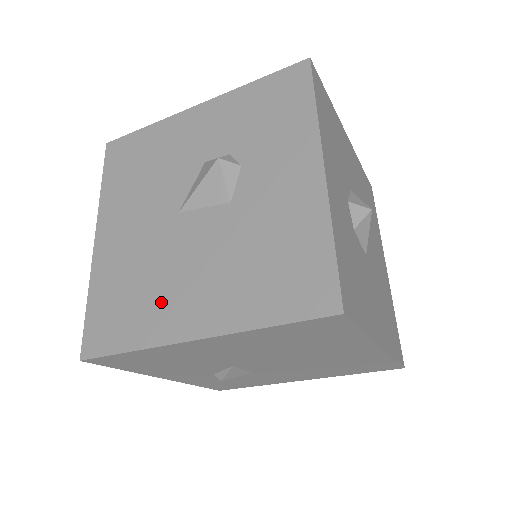
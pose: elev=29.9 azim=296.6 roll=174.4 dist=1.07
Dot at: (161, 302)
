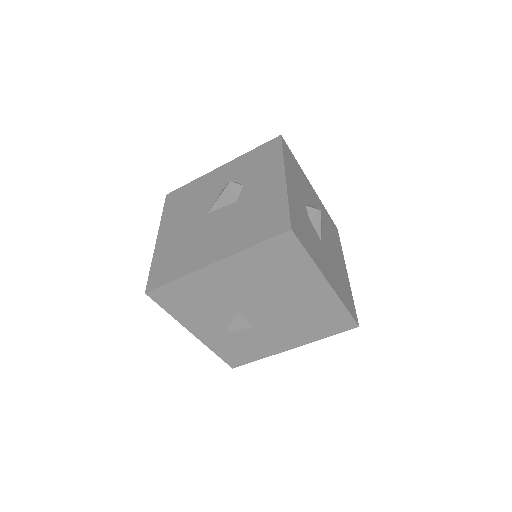
Dot at: (195, 253)
